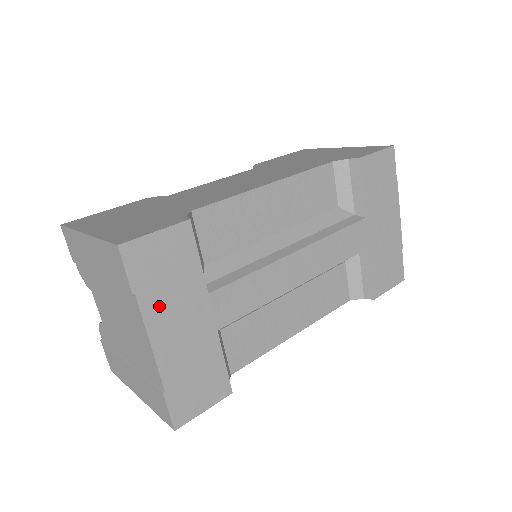
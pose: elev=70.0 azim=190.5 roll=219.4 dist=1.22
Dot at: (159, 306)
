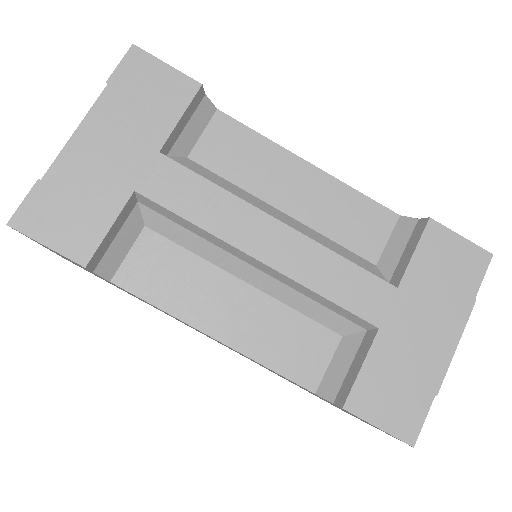
Dot at: (113, 113)
